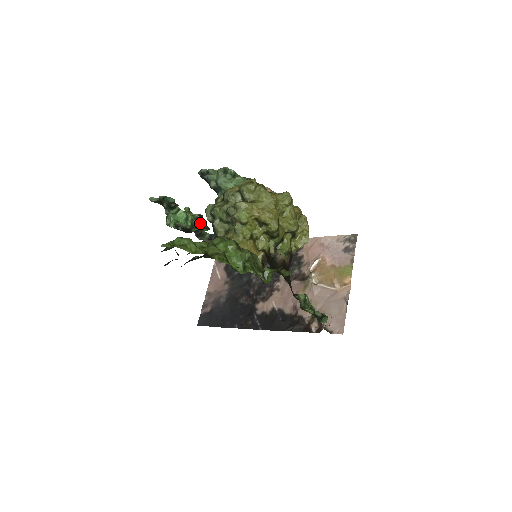
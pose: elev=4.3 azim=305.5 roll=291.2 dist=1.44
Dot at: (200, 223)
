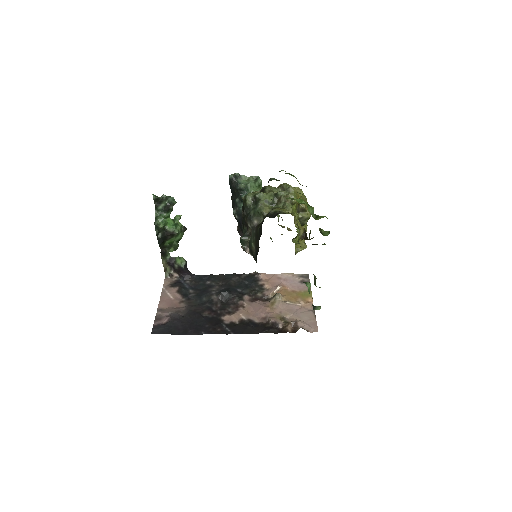
Dot at: (179, 237)
